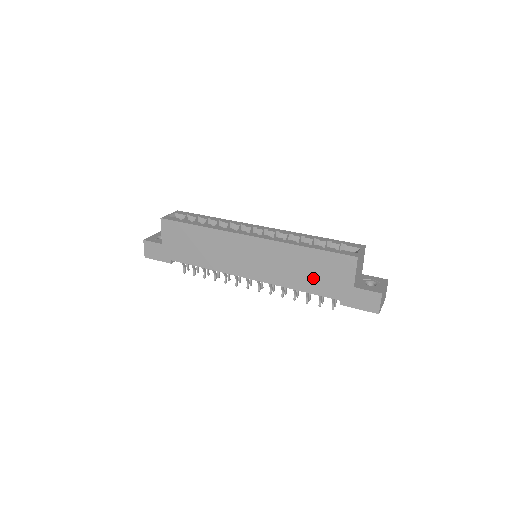
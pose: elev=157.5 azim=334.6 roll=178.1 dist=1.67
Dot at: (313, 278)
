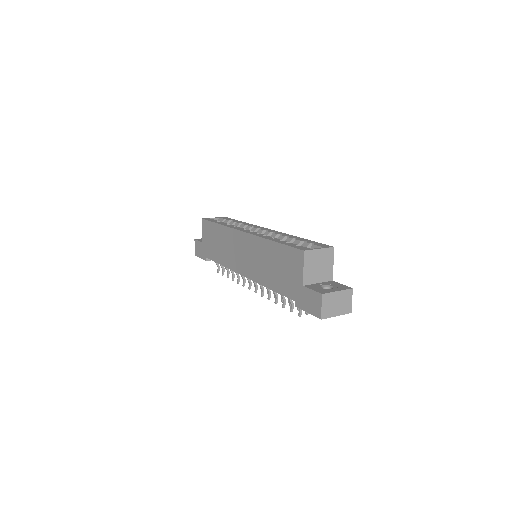
Dot at: (278, 275)
